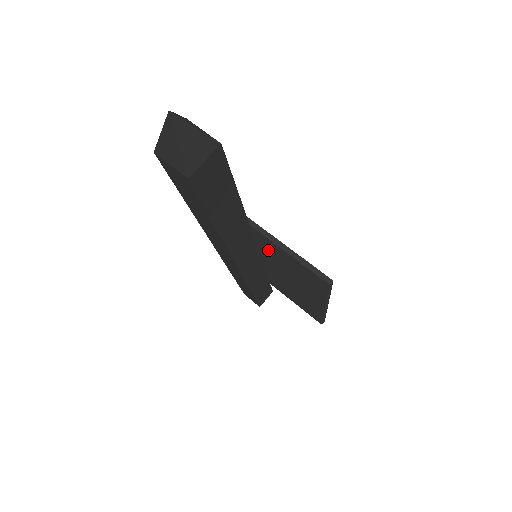
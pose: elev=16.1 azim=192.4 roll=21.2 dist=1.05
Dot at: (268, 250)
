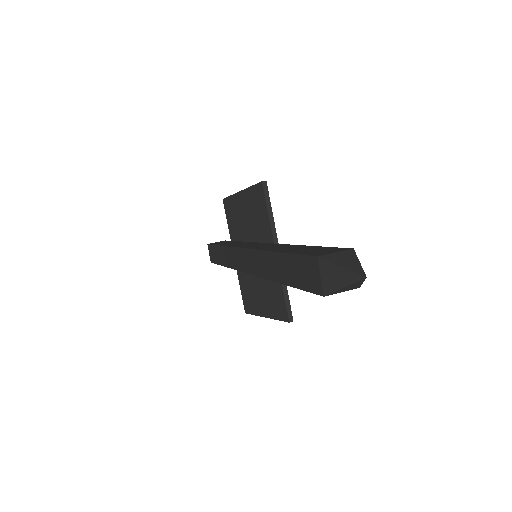
Dot at: occluded
